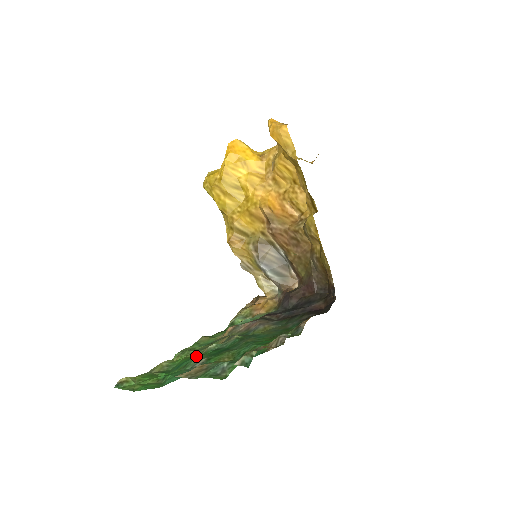
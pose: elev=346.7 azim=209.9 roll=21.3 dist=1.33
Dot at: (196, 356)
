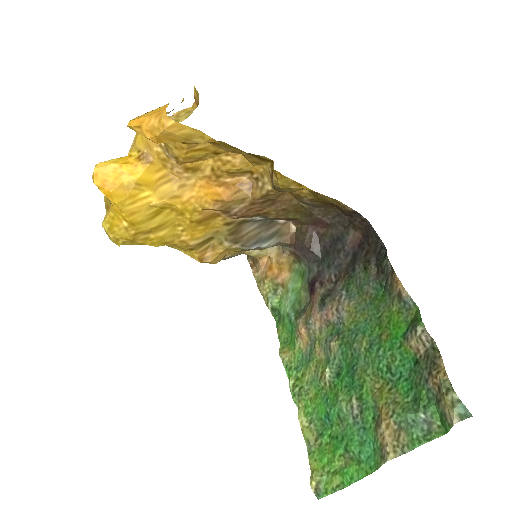
Dot at: (326, 394)
